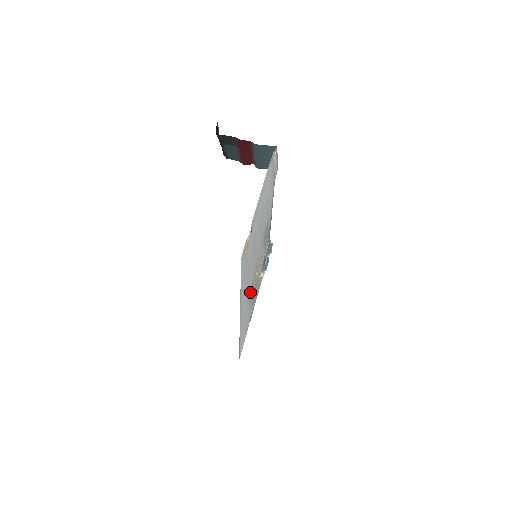
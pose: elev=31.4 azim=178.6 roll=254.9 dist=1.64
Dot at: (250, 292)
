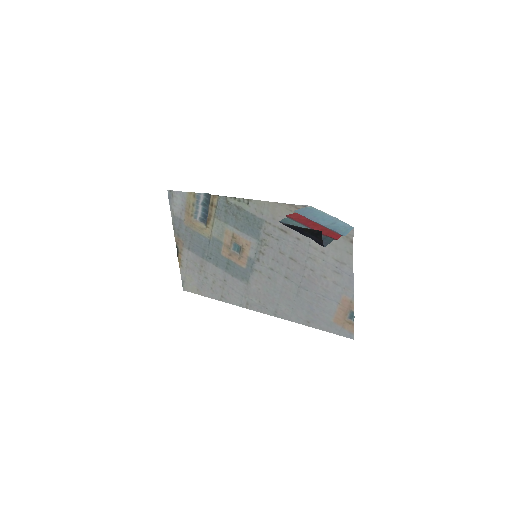
Dot at: (243, 277)
